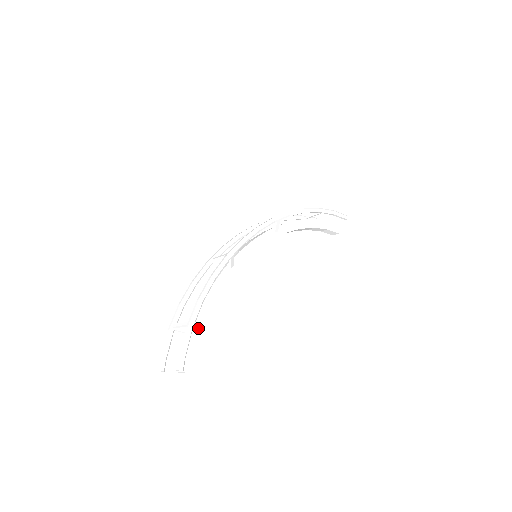
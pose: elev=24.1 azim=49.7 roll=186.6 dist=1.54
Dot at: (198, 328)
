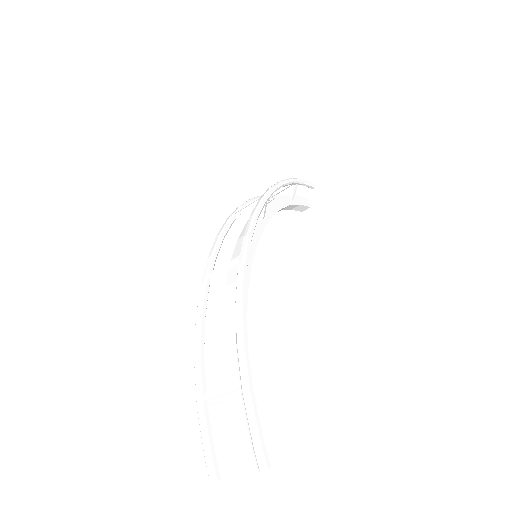
Dot at: occluded
